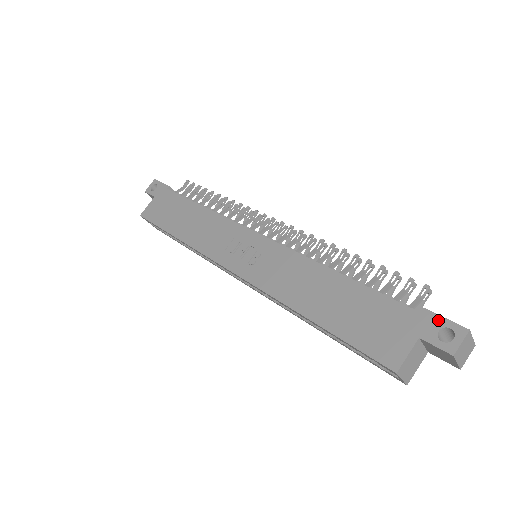
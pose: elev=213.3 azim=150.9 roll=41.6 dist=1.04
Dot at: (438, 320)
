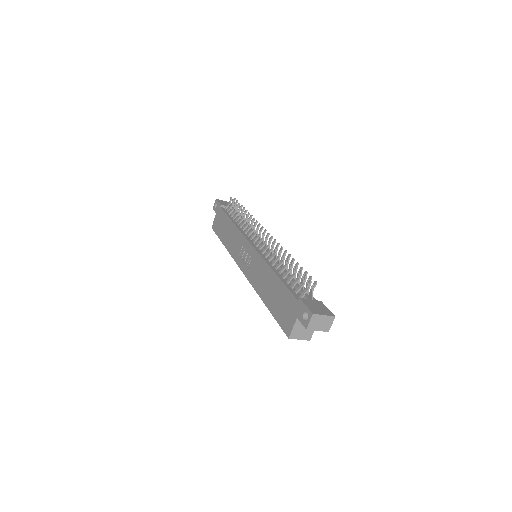
Dot at: (304, 307)
